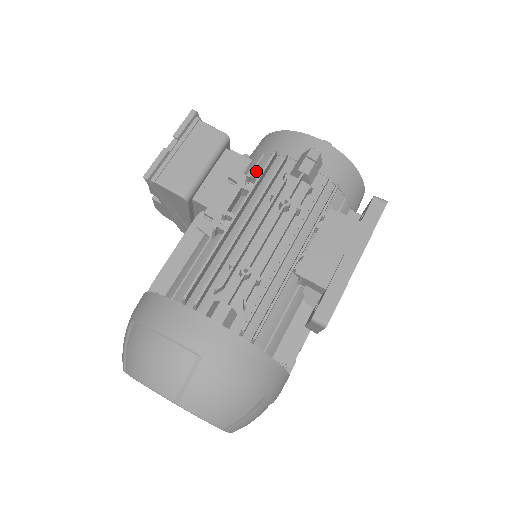
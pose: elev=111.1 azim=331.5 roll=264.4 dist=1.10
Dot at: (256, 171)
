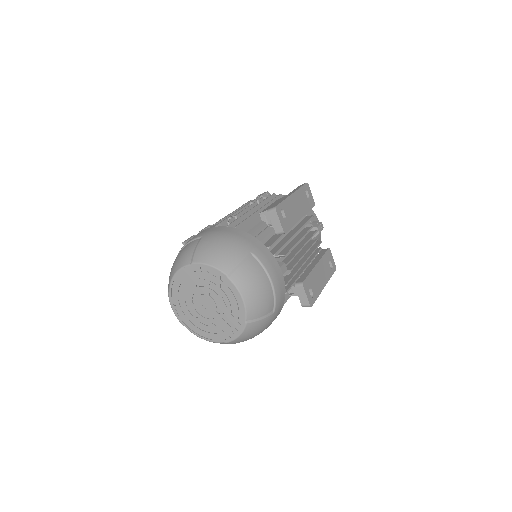
Dot at: occluded
